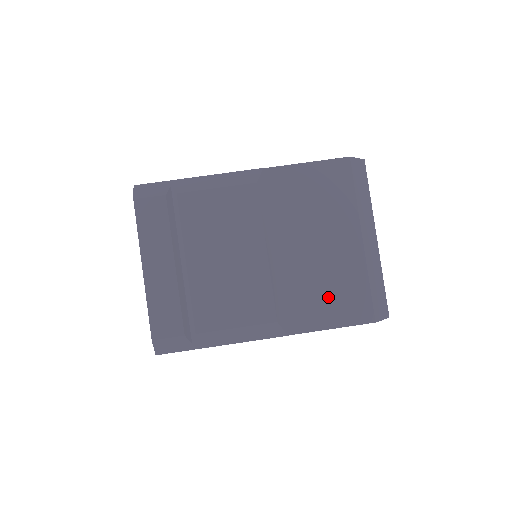
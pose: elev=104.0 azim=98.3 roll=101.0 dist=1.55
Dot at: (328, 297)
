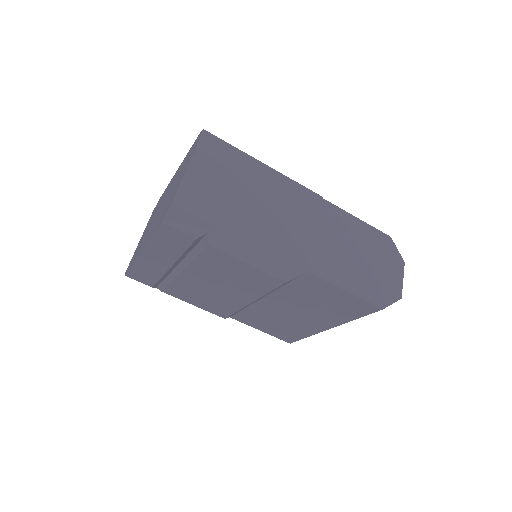
Dot at: (273, 325)
